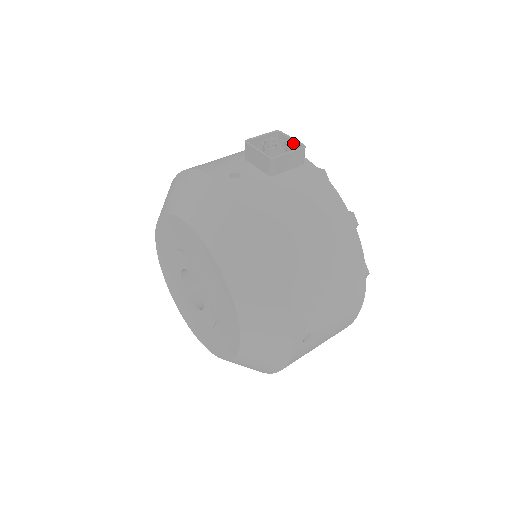
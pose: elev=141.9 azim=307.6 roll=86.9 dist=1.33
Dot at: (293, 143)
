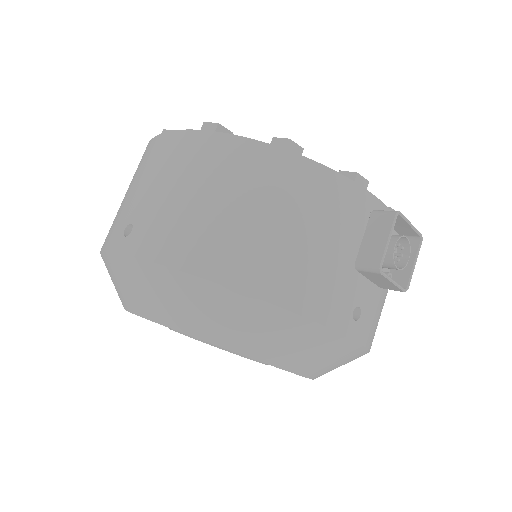
Dot at: (408, 229)
